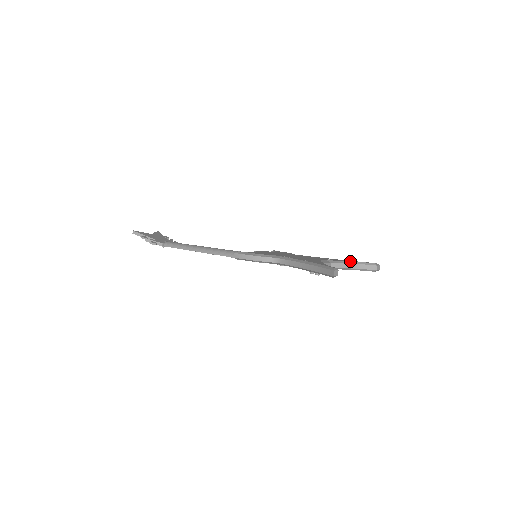
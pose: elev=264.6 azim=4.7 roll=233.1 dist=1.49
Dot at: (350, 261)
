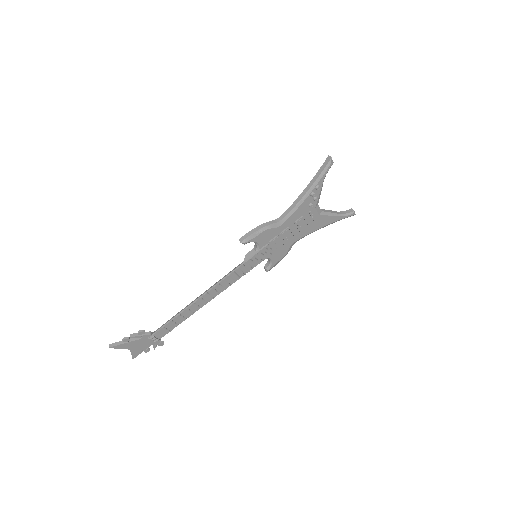
Dot at: occluded
